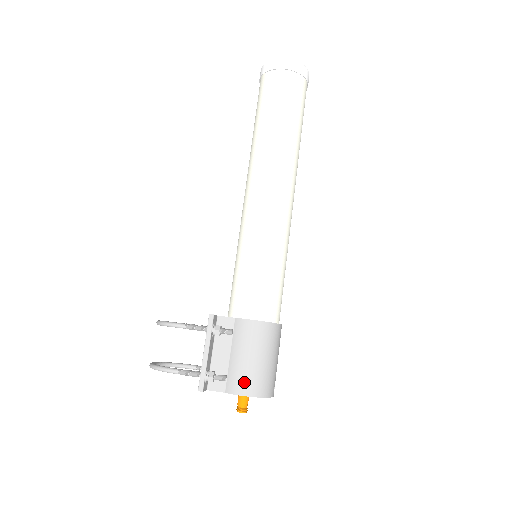
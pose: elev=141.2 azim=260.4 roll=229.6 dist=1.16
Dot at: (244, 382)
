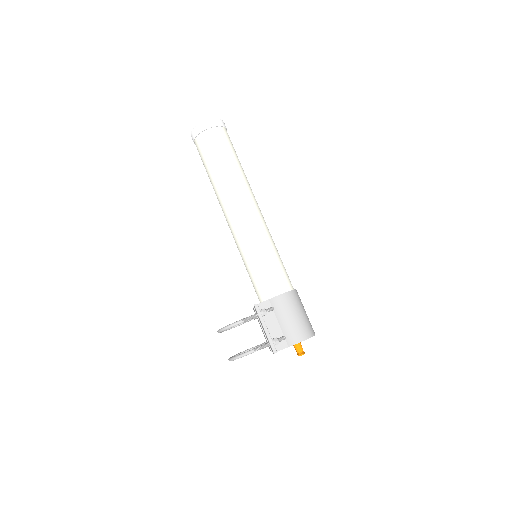
Dot at: (297, 334)
